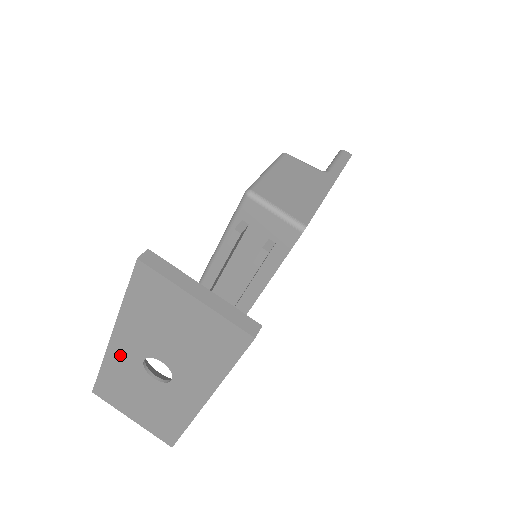
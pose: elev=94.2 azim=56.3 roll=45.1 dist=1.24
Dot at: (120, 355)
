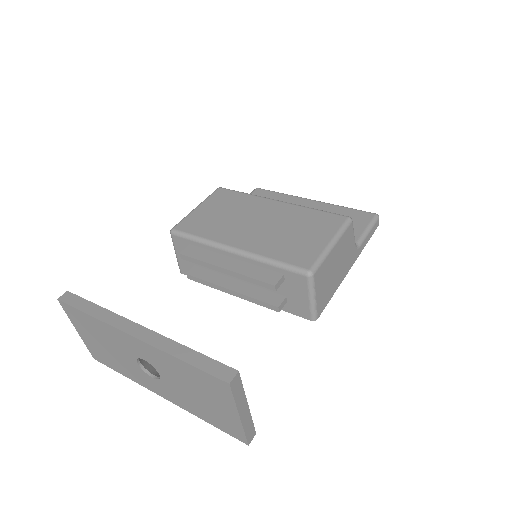
Dot at: (126, 340)
